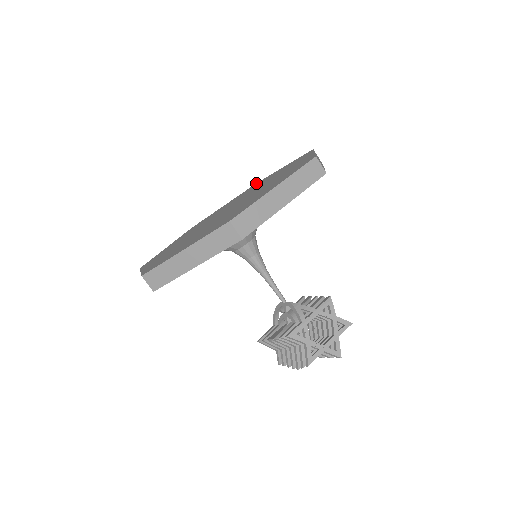
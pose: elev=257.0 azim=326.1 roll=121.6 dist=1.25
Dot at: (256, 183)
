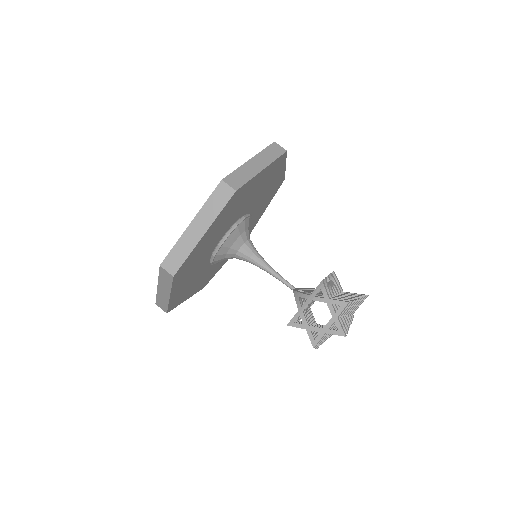
Dot at: occluded
